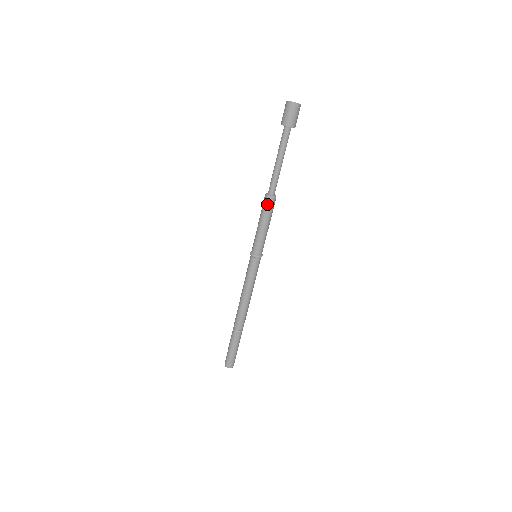
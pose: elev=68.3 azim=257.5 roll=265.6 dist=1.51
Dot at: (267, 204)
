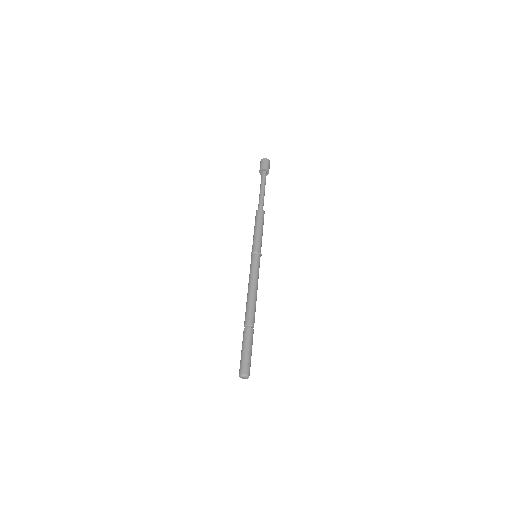
Dot at: (258, 214)
